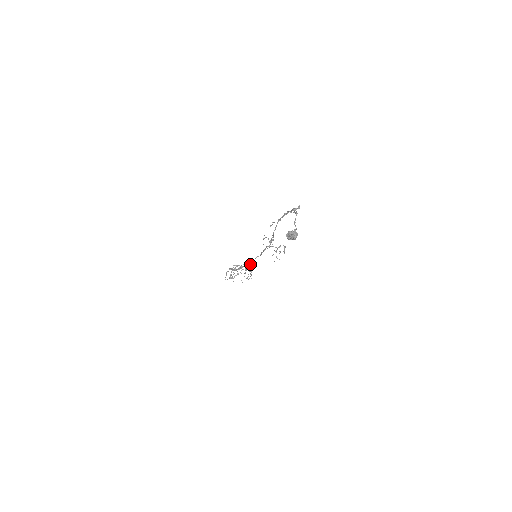
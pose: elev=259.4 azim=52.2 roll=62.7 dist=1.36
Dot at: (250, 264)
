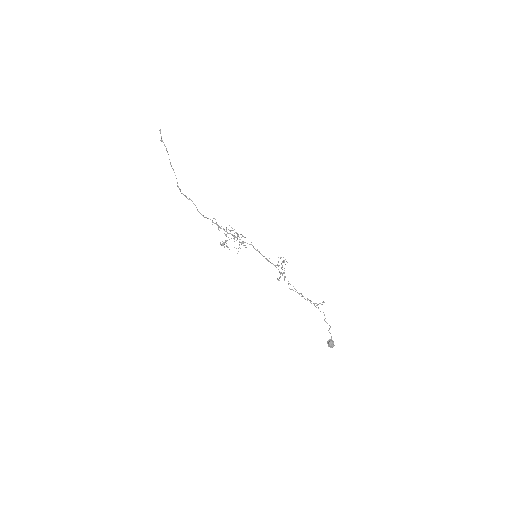
Dot at: occluded
